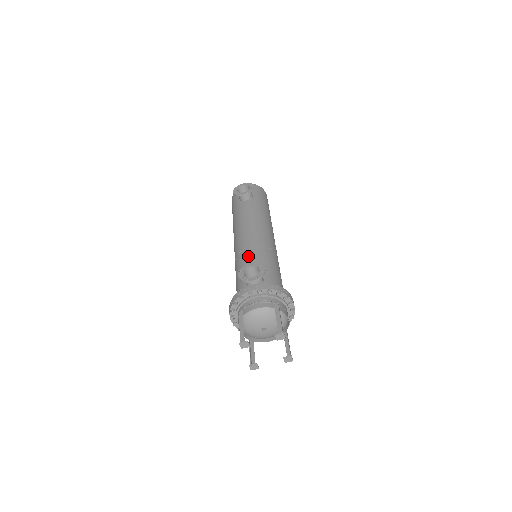
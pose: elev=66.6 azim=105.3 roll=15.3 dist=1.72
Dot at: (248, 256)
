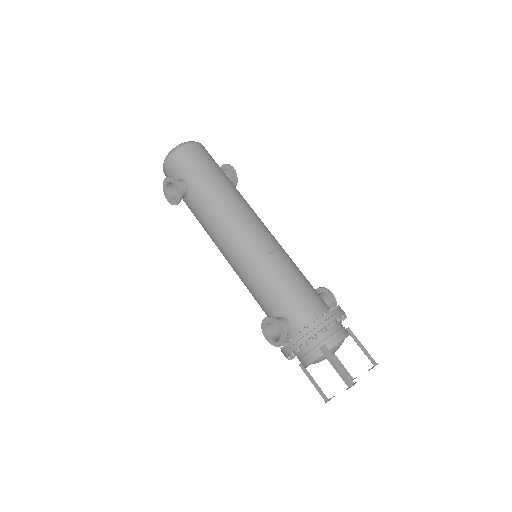
Dot at: (253, 291)
